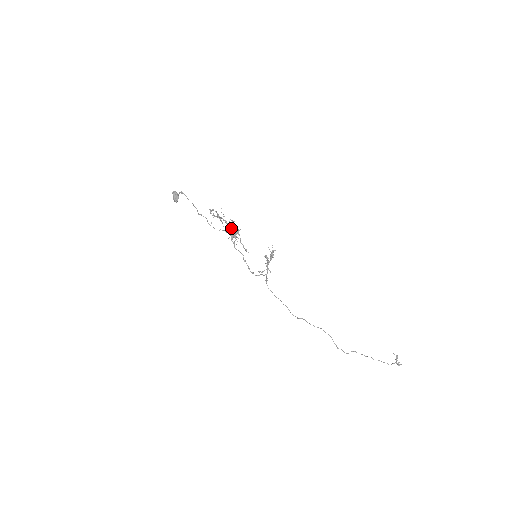
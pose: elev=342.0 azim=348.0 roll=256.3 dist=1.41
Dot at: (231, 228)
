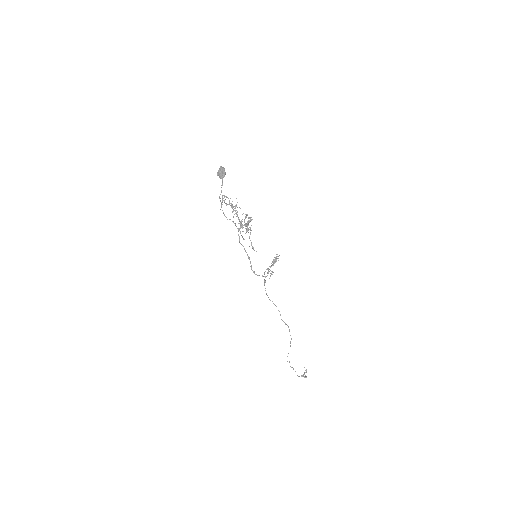
Dot at: (249, 222)
